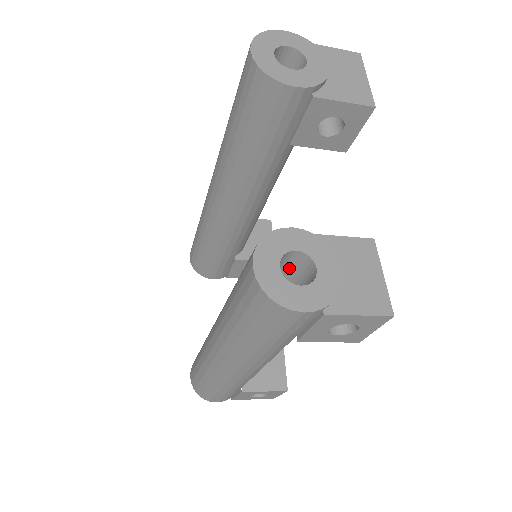
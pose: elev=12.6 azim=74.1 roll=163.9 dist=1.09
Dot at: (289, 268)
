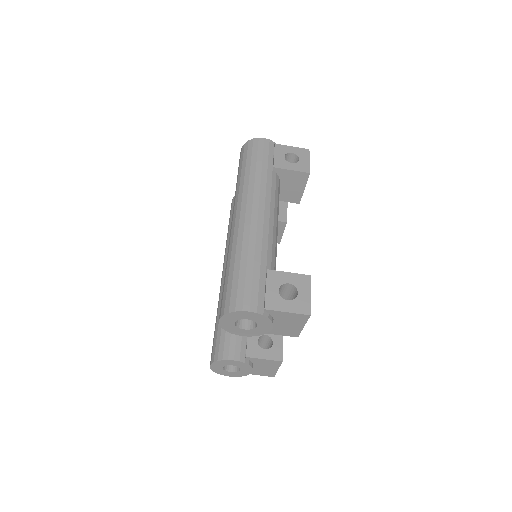
Dot at: occluded
